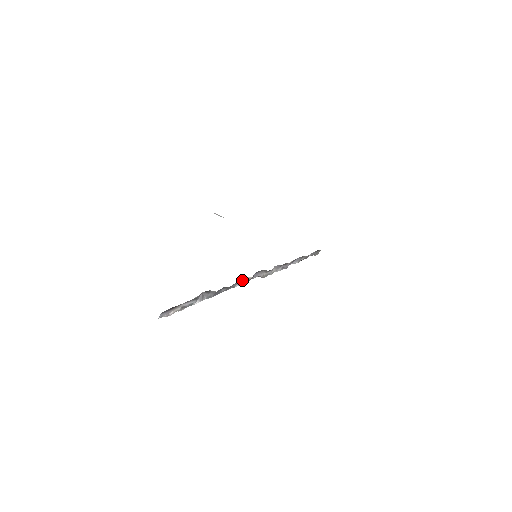
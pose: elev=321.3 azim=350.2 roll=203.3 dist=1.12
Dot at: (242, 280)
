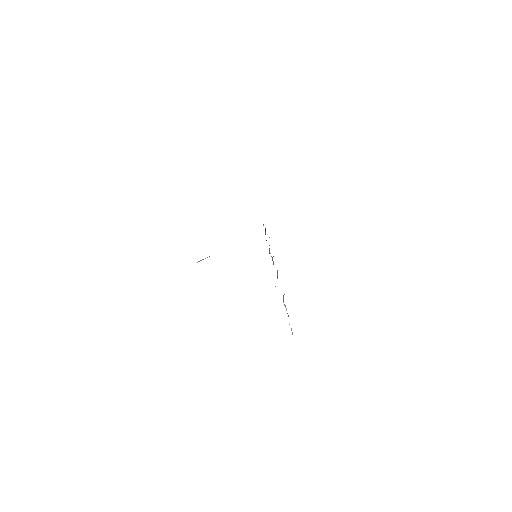
Dot at: (277, 274)
